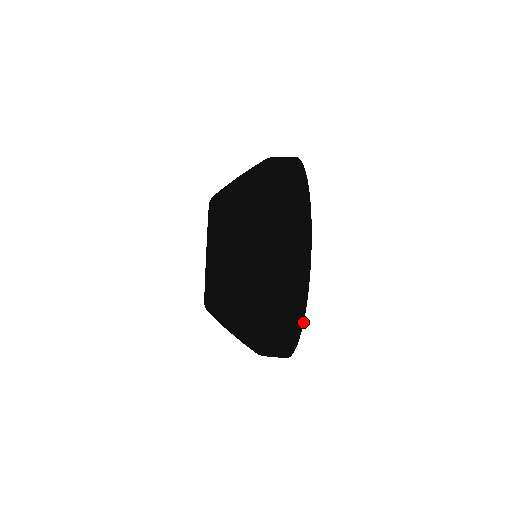
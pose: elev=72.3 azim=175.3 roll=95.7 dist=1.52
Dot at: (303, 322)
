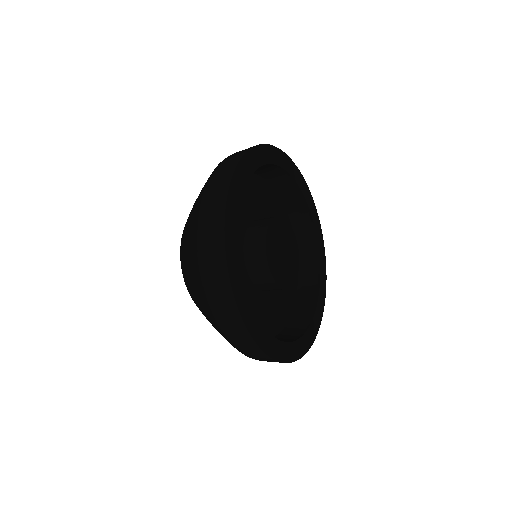
Dot at: (236, 305)
